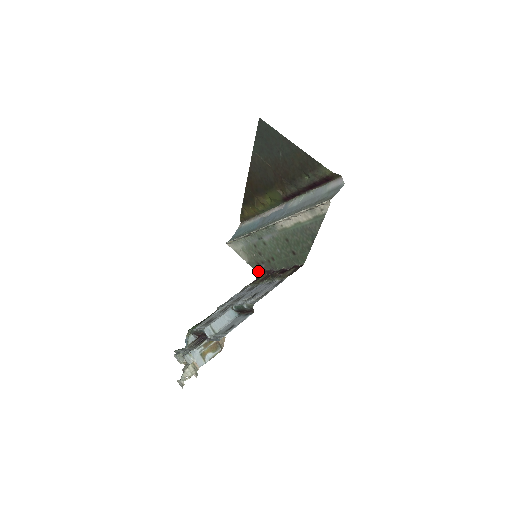
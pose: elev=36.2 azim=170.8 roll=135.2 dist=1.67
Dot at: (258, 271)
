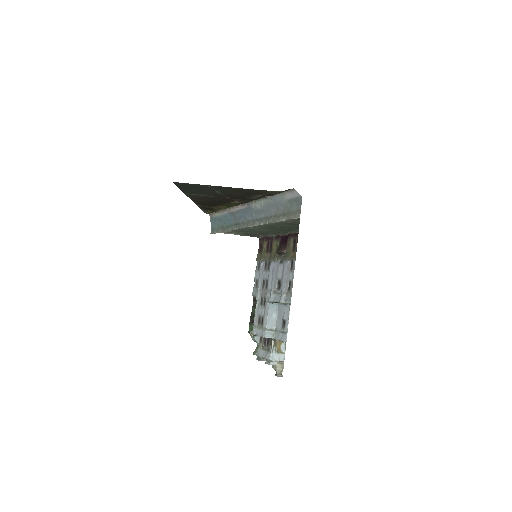
Dot at: occluded
